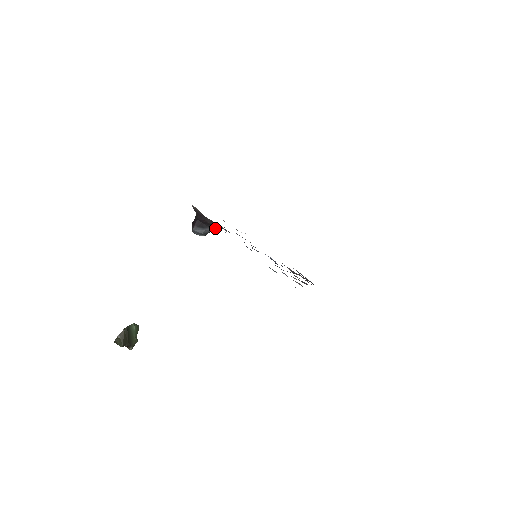
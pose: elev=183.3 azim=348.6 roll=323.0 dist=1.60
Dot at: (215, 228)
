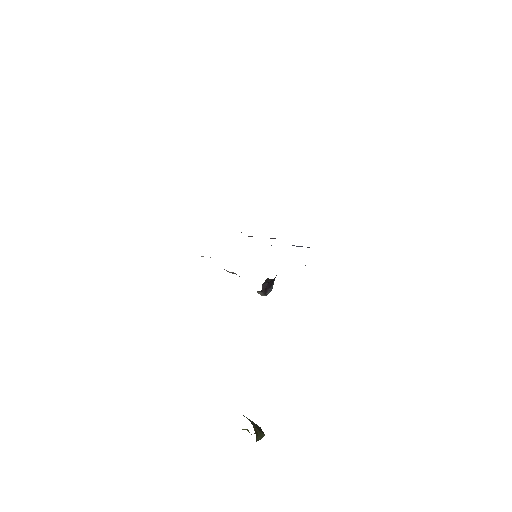
Dot at: occluded
